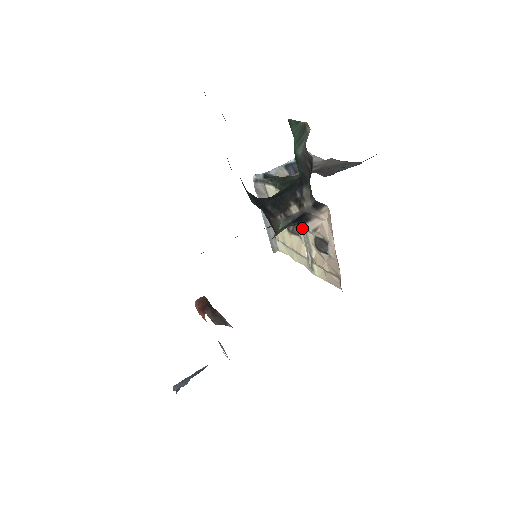
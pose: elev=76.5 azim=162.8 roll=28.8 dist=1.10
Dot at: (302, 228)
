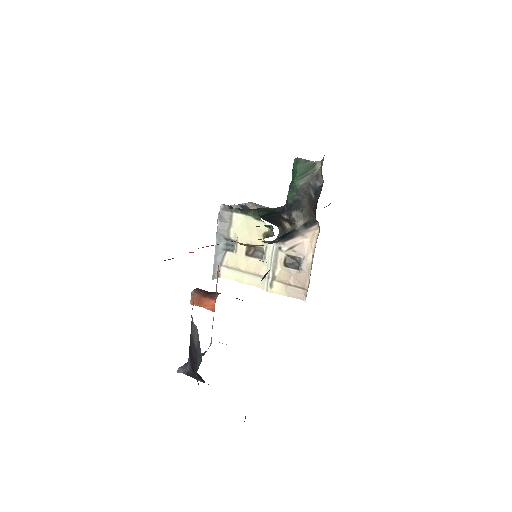
Dot at: (272, 249)
